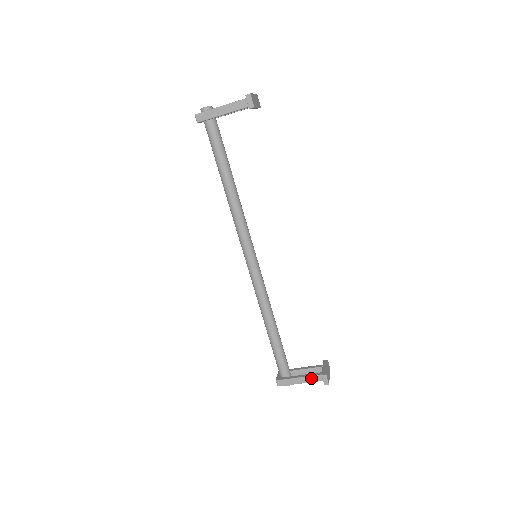
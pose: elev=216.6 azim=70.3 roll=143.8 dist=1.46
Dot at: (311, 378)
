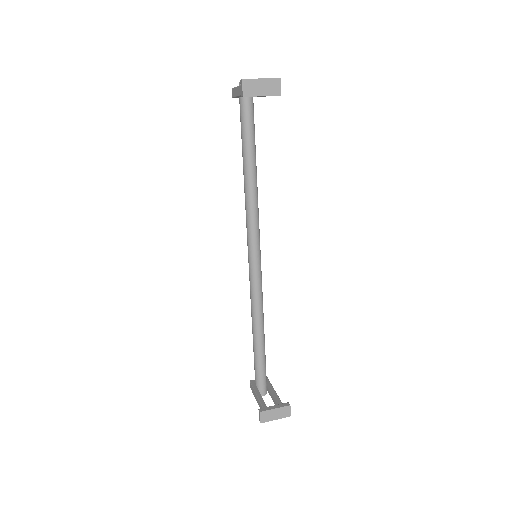
Dot at: (260, 404)
